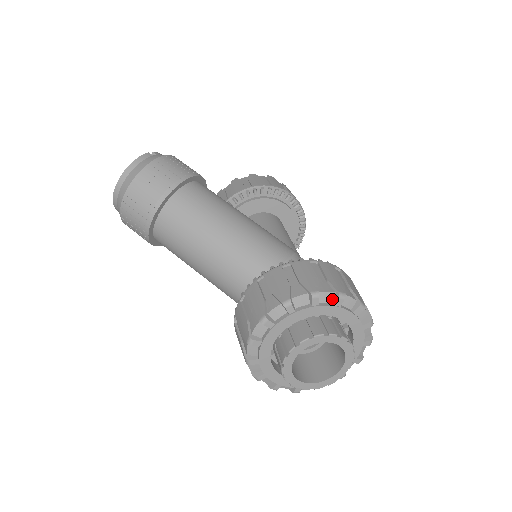
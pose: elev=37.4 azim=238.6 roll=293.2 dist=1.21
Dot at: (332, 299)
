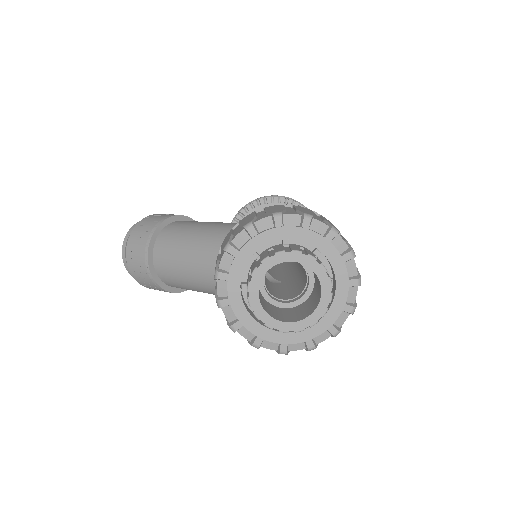
Dot at: (271, 224)
